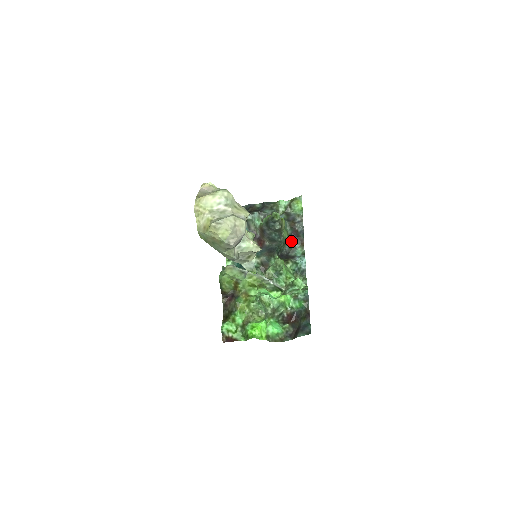
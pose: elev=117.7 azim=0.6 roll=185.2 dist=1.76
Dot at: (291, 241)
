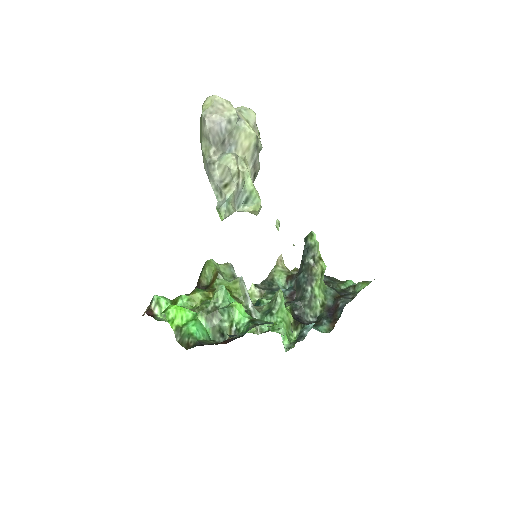
Dot at: (323, 314)
